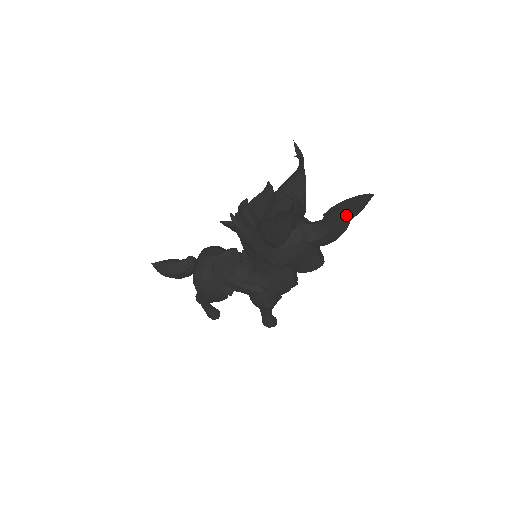
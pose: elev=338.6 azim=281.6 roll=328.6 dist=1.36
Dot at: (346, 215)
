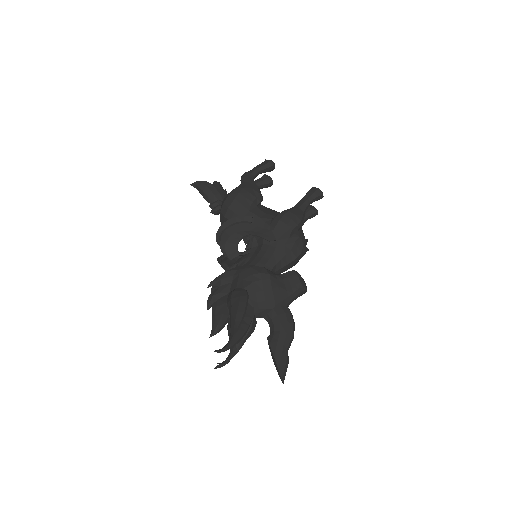
Dot at: occluded
